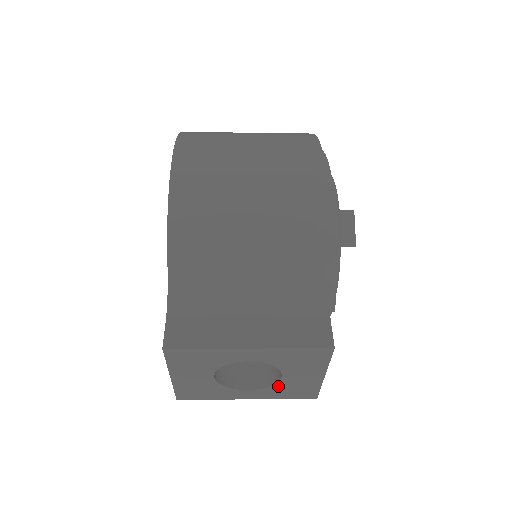
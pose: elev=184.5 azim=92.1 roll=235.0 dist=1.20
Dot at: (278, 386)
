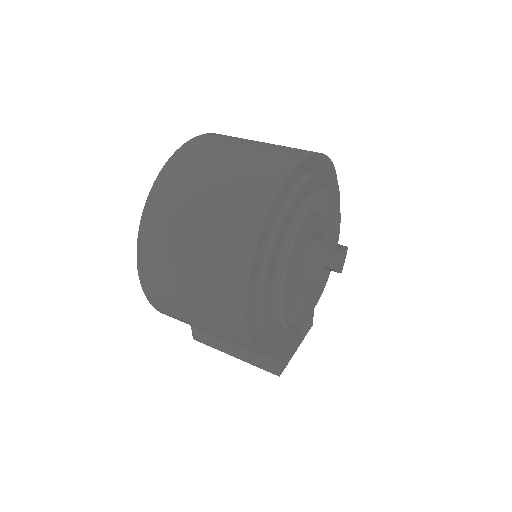
Dot at: occluded
